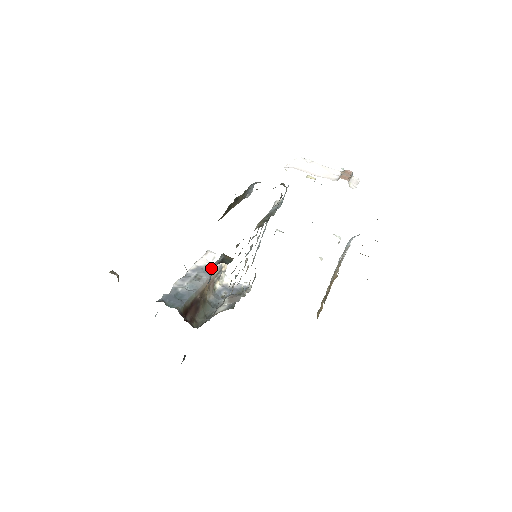
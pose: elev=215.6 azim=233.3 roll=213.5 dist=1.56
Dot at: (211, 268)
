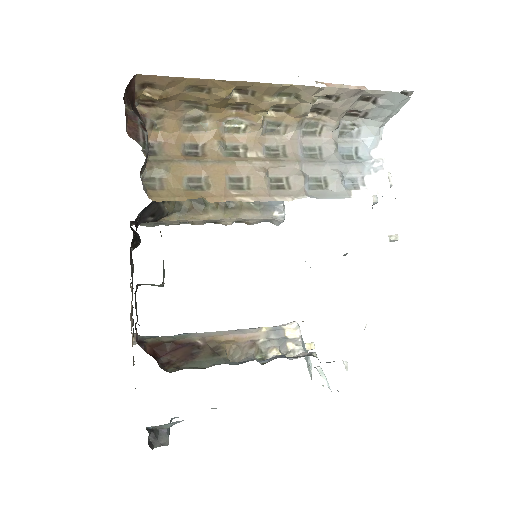
Dot at: occluded
